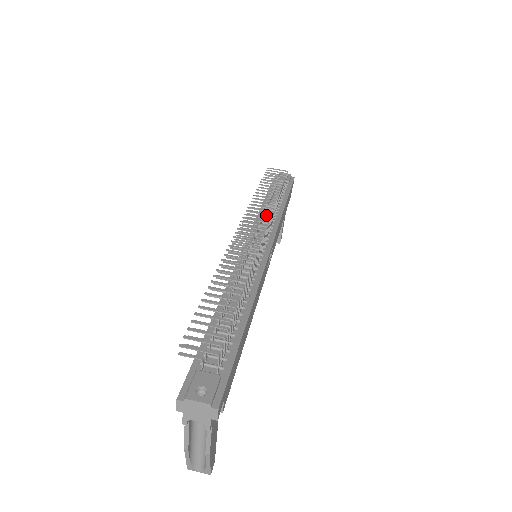
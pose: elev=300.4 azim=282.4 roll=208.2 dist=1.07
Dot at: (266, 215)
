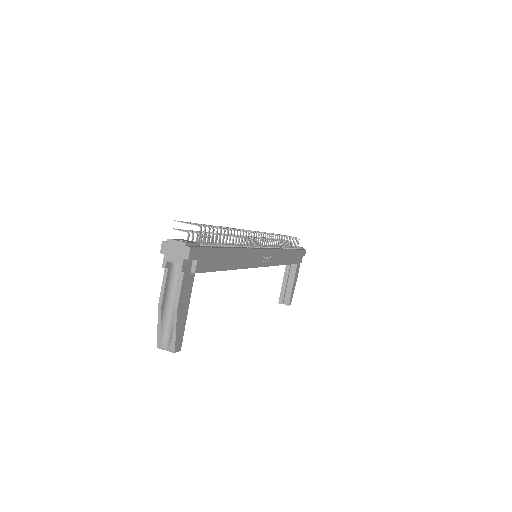
Dot at: occluded
